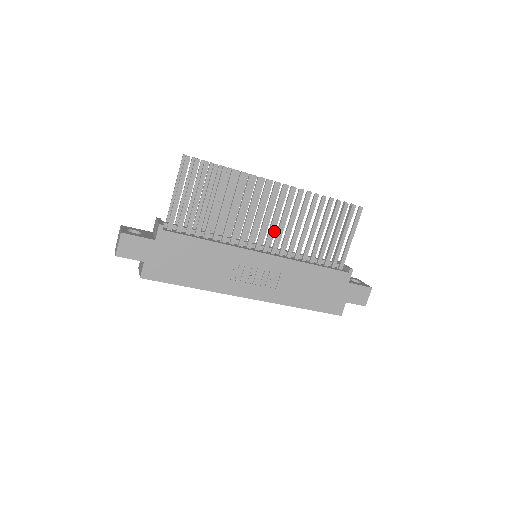
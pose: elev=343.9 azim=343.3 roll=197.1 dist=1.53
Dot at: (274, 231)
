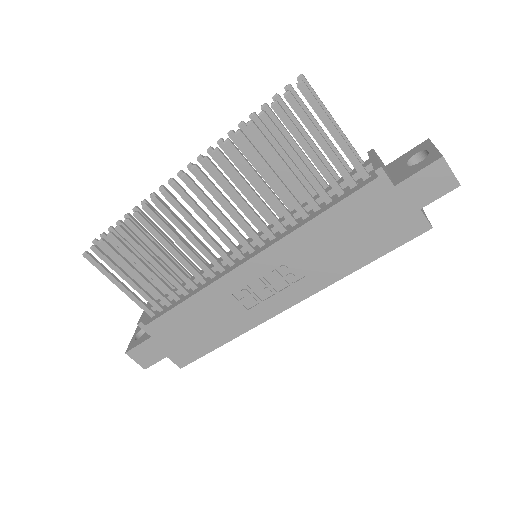
Dot at: occluded
